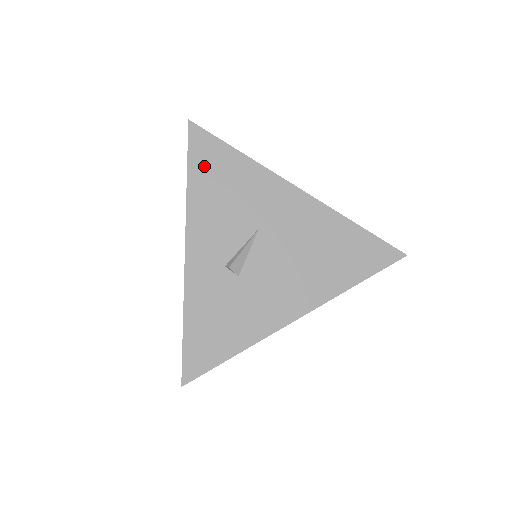
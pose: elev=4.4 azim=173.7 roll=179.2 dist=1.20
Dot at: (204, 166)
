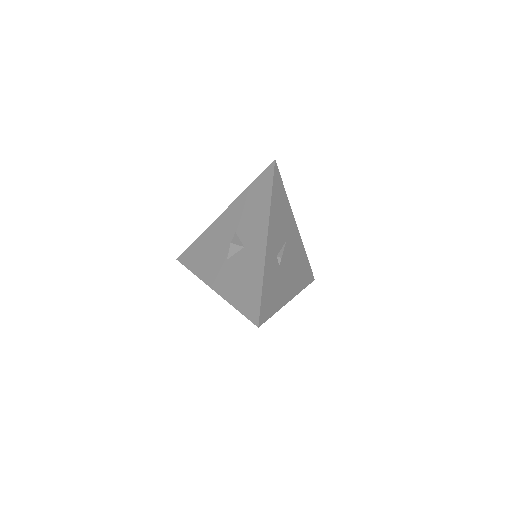
Dot at: (277, 191)
